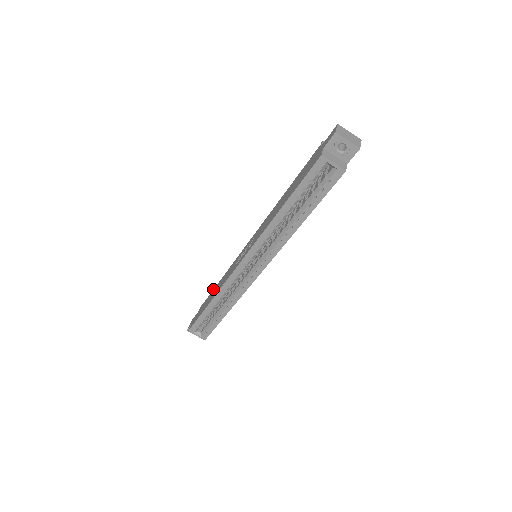
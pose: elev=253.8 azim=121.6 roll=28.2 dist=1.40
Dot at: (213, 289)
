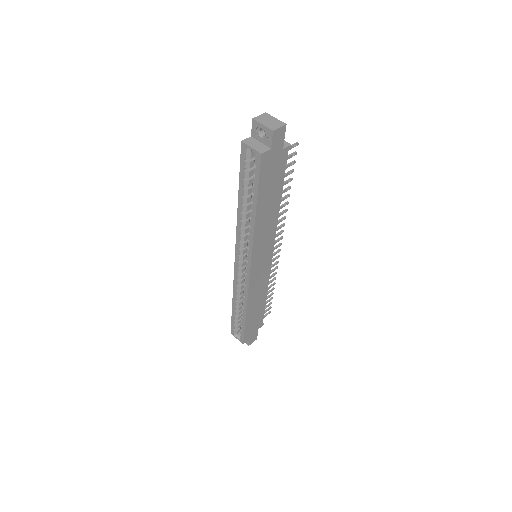
Dot at: occluded
